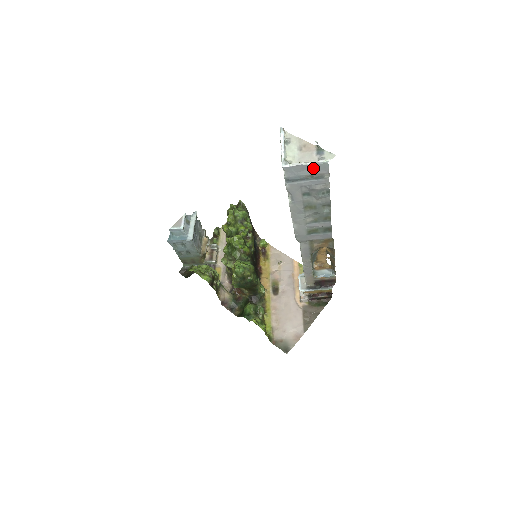
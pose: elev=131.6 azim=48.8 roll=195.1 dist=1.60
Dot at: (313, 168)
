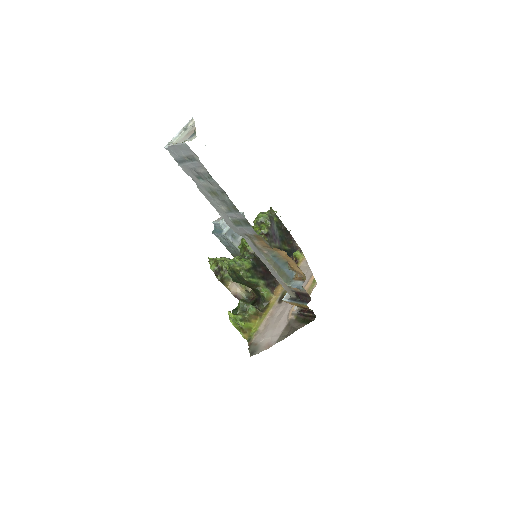
Dot at: (182, 149)
